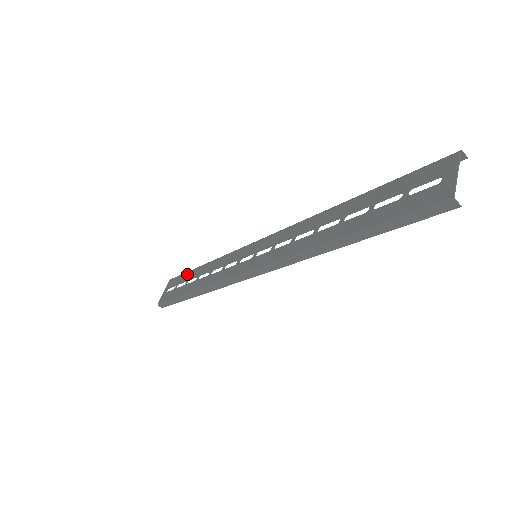
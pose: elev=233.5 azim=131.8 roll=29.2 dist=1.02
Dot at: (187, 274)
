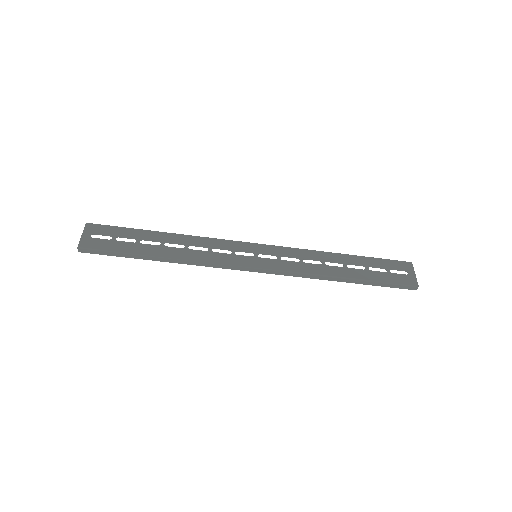
Dot at: (132, 231)
